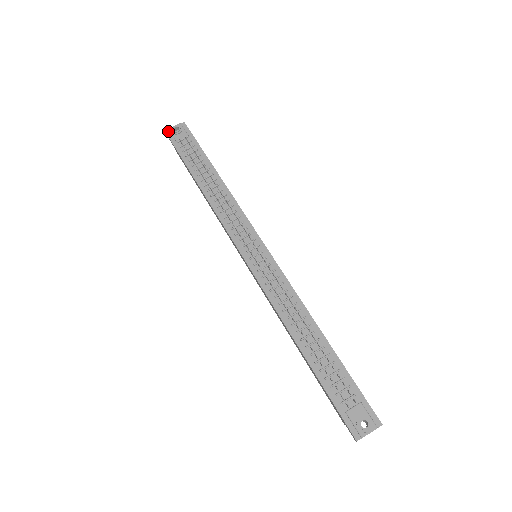
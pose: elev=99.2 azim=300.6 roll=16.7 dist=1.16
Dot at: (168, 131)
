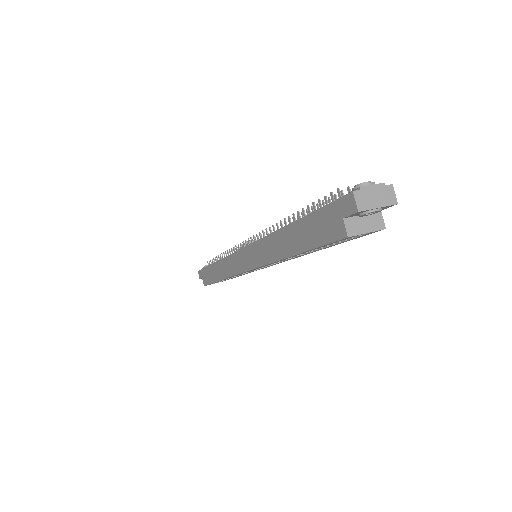
Dot at: occluded
